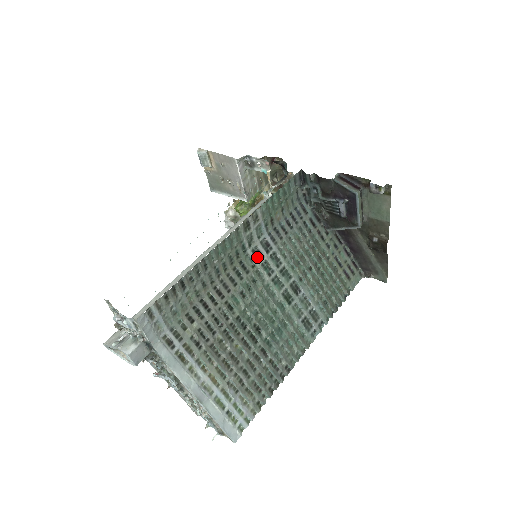
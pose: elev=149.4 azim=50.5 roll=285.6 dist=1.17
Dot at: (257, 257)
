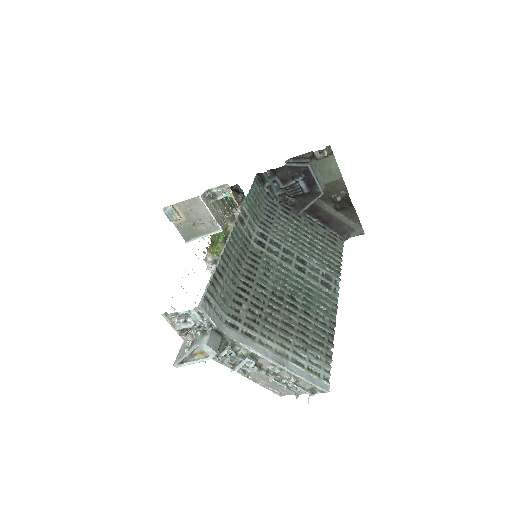
Dot at: (260, 245)
